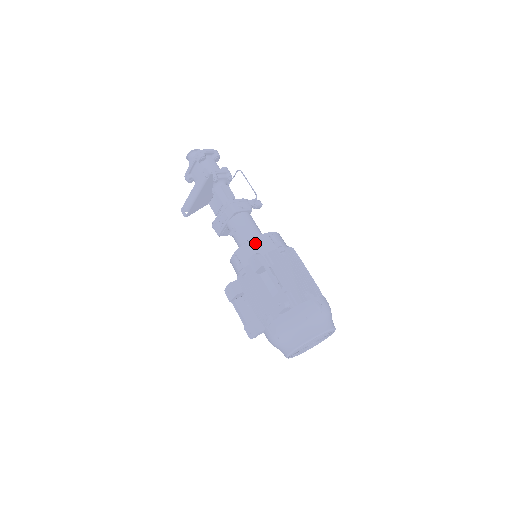
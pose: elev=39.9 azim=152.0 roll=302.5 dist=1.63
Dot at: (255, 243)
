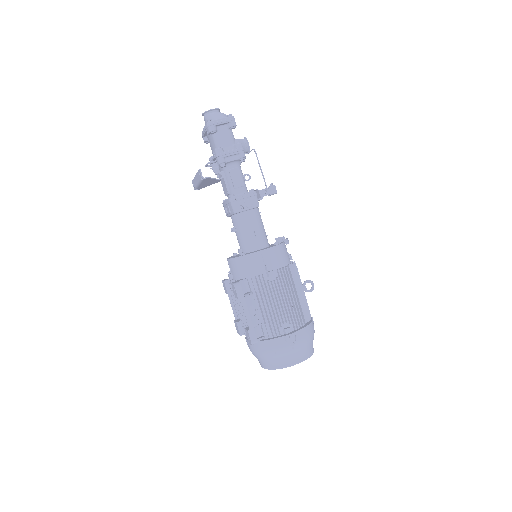
Dot at: (244, 261)
